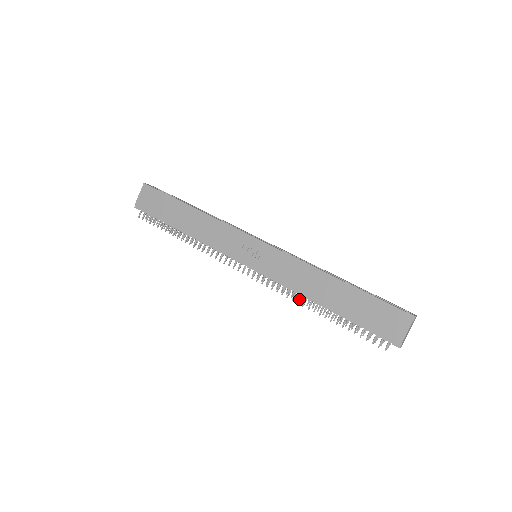
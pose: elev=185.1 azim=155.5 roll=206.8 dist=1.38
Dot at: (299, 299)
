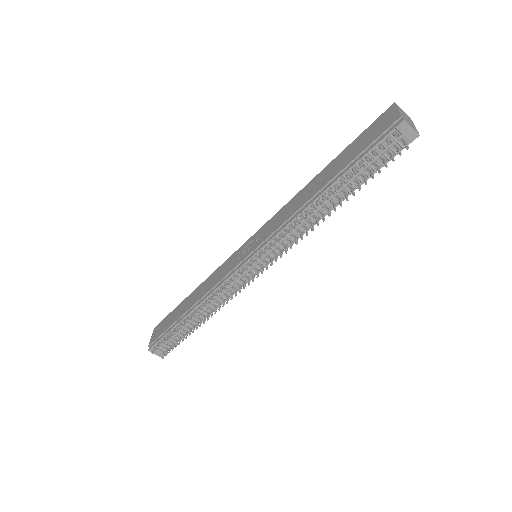
Dot at: (300, 218)
